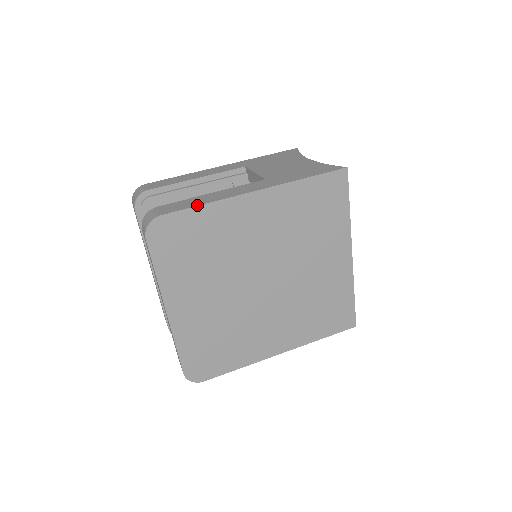
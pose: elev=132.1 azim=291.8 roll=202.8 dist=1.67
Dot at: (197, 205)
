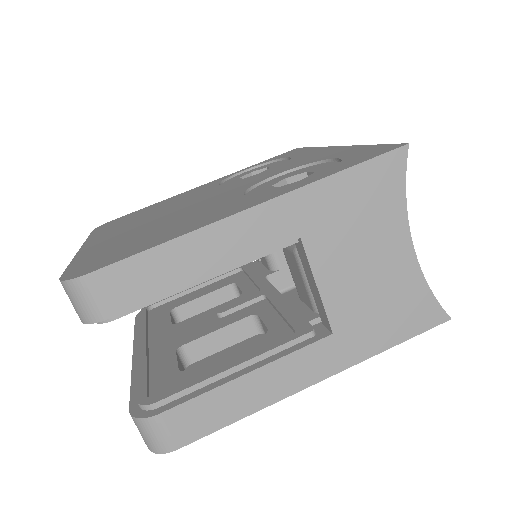
Dot at: (229, 424)
